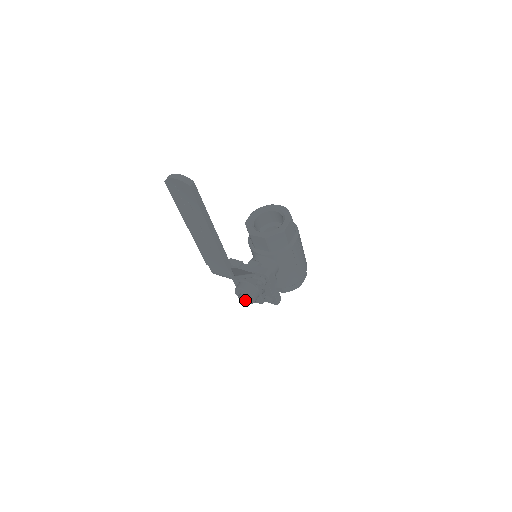
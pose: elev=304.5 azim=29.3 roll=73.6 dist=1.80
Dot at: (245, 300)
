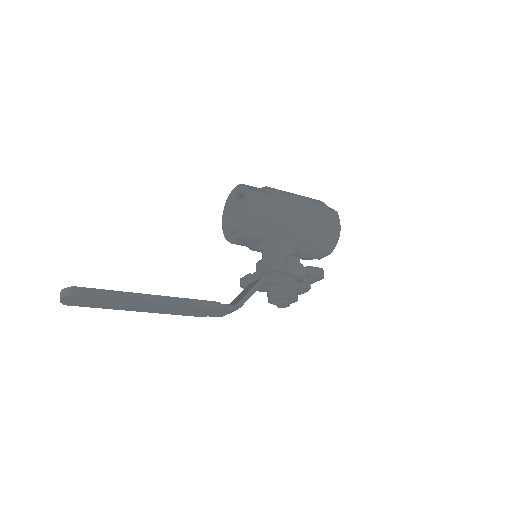
Dot at: (285, 305)
